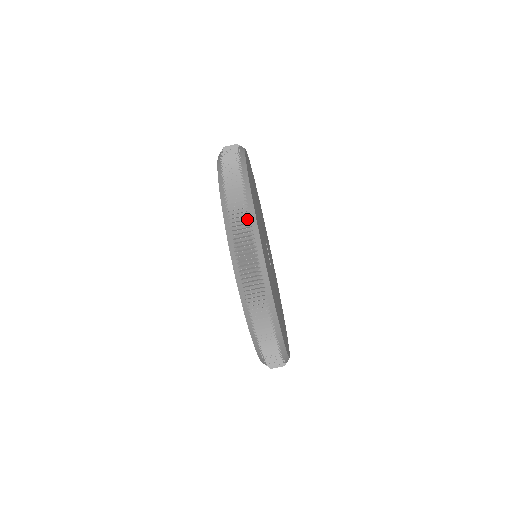
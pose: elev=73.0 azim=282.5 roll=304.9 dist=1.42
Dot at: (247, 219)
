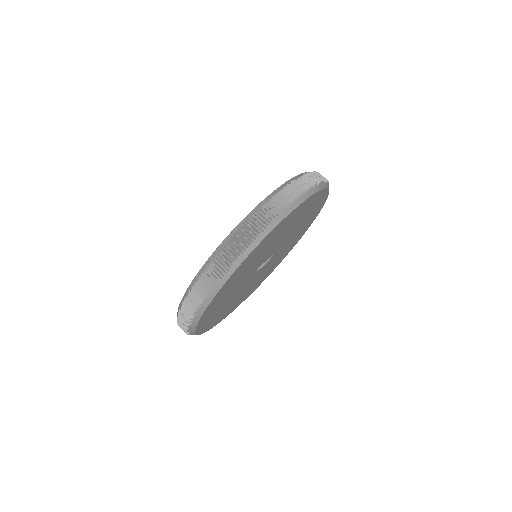
Dot at: (293, 199)
